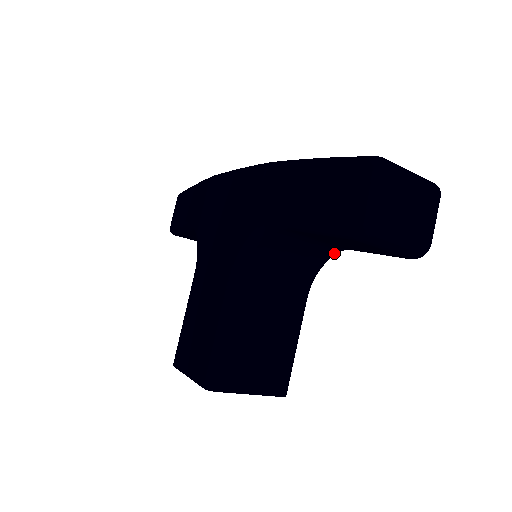
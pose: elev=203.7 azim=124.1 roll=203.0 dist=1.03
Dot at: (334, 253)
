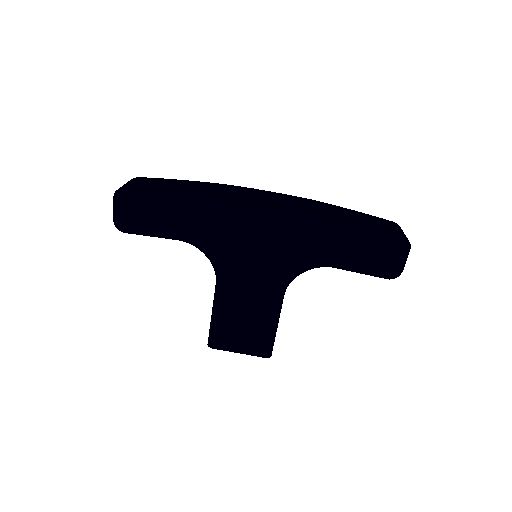
Dot at: occluded
